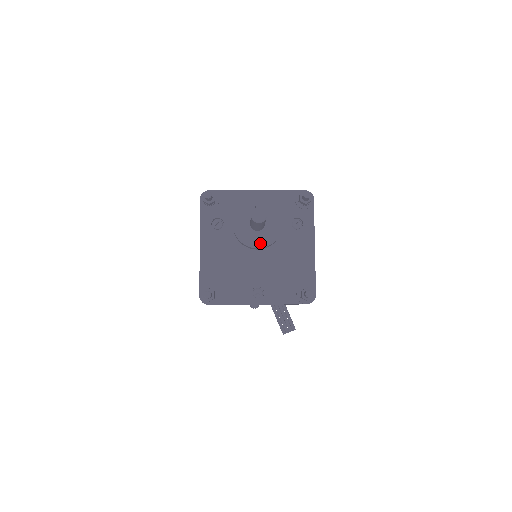
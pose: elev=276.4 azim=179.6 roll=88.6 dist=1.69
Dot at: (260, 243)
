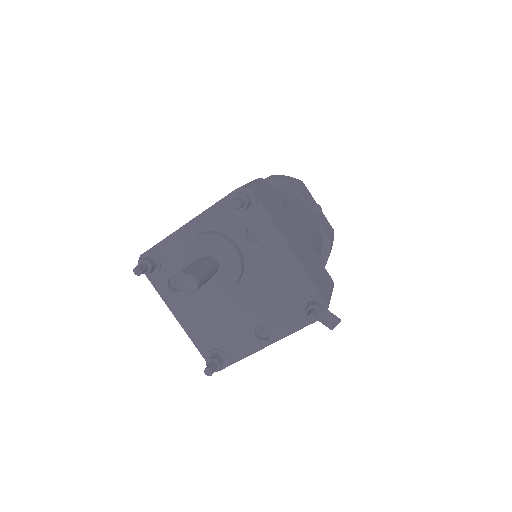
Dot at: (226, 285)
